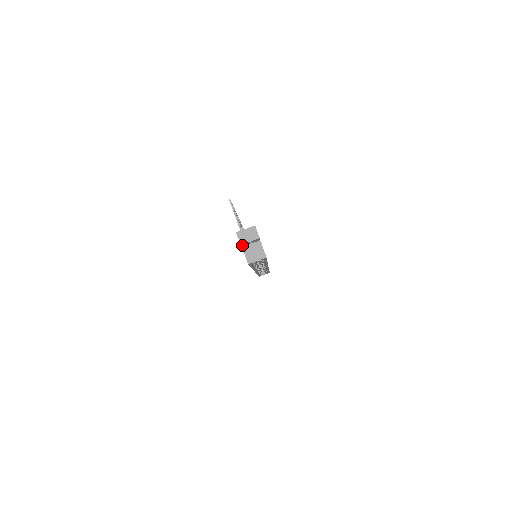
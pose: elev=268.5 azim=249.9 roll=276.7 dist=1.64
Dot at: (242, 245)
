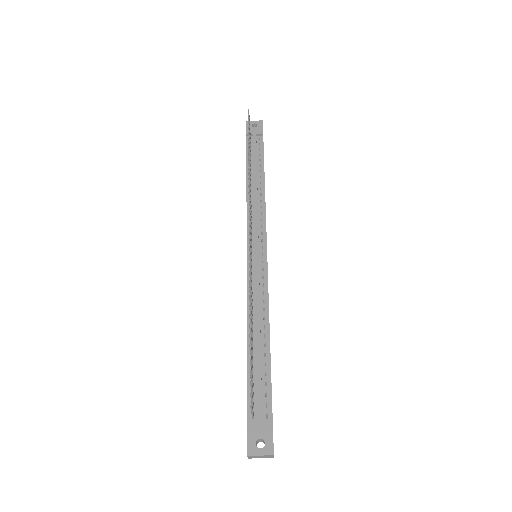
Dot at: occluded
